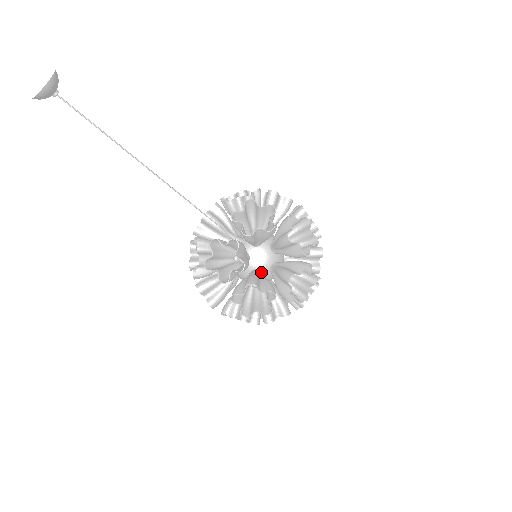
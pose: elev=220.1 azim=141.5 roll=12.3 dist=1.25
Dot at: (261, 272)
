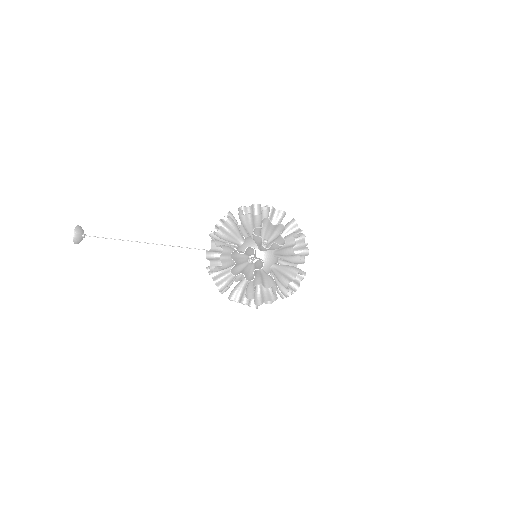
Dot at: occluded
